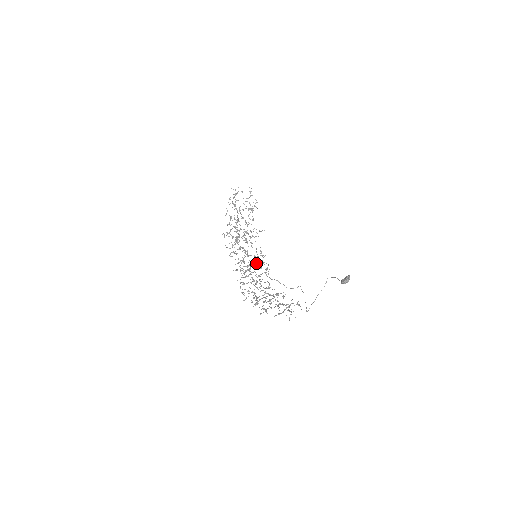
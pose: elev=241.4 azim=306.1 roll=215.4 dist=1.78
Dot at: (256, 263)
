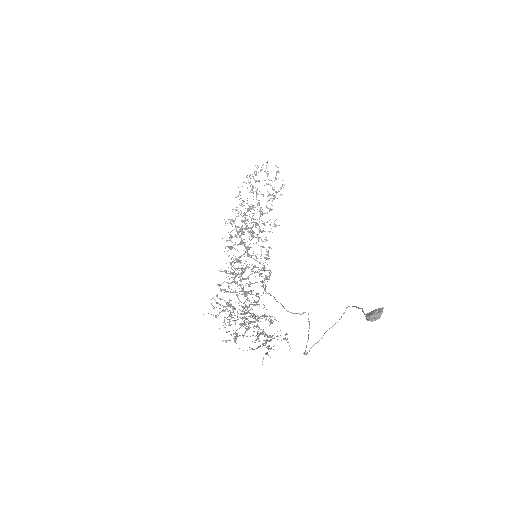
Dot at: (255, 266)
